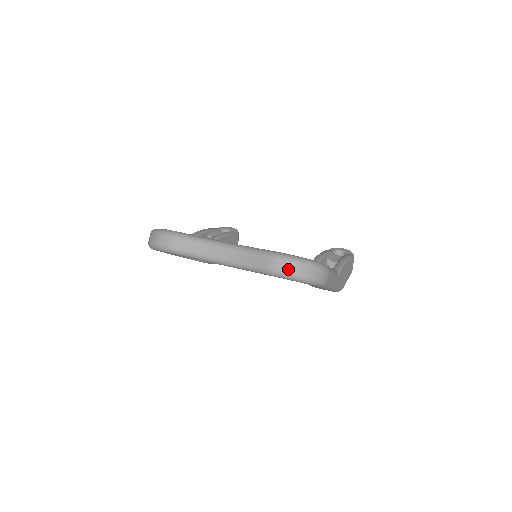
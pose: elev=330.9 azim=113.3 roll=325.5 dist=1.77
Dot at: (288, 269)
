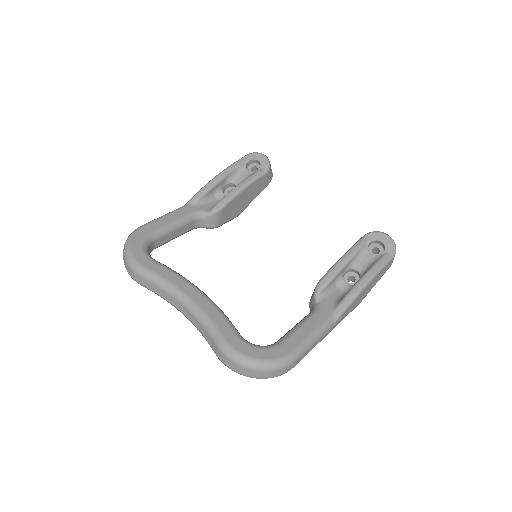
Dot at: (235, 369)
